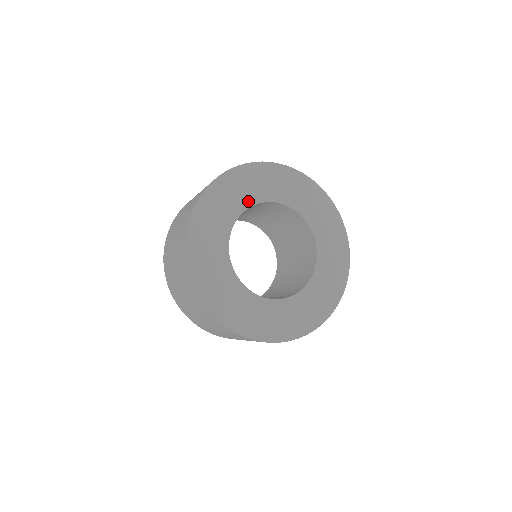
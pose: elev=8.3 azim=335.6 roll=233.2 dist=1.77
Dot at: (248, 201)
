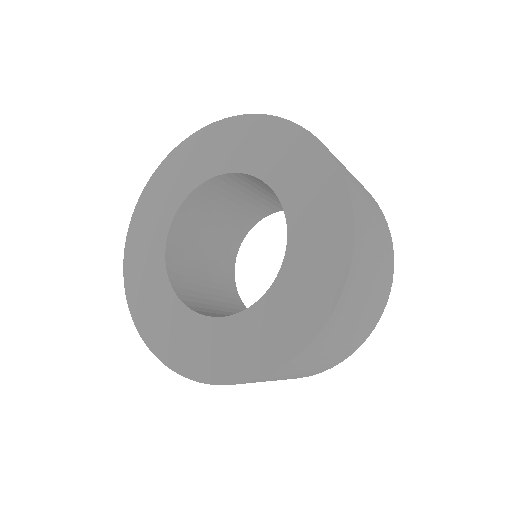
Dot at: (166, 219)
